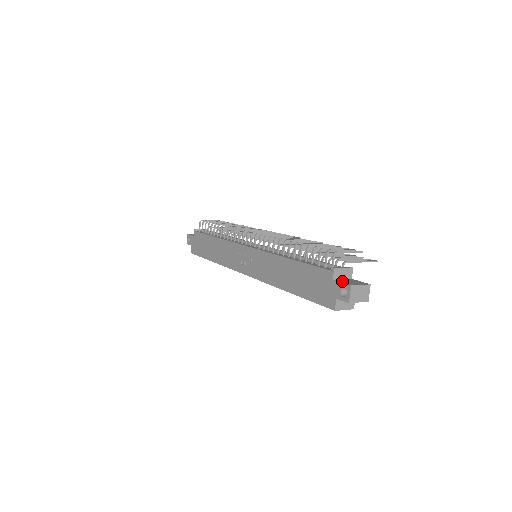
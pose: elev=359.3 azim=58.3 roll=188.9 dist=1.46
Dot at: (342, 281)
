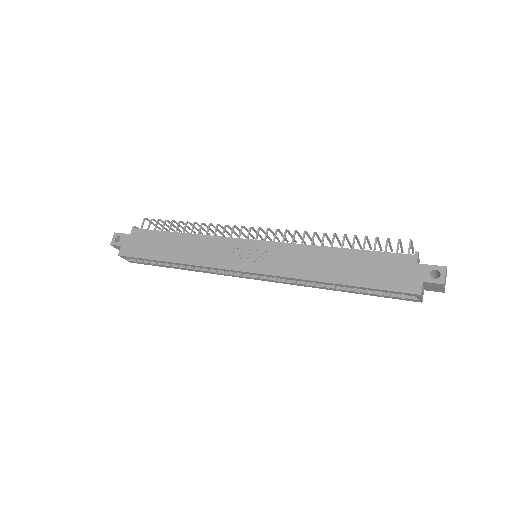
Dot at: (427, 265)
